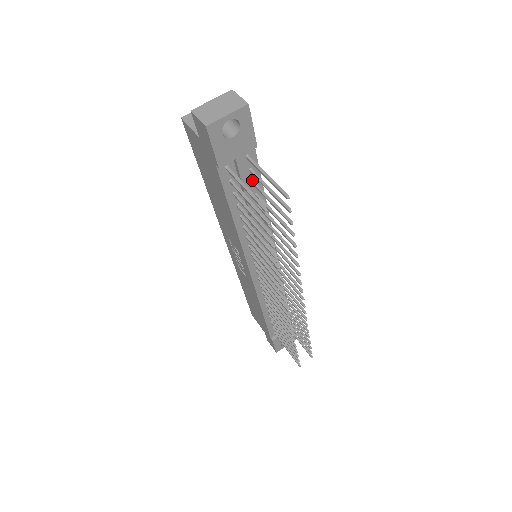
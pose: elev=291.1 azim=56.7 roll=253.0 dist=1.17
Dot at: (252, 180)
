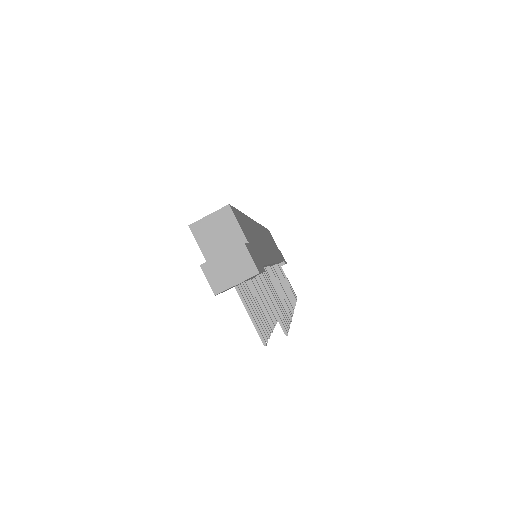
Dot at: occluded
